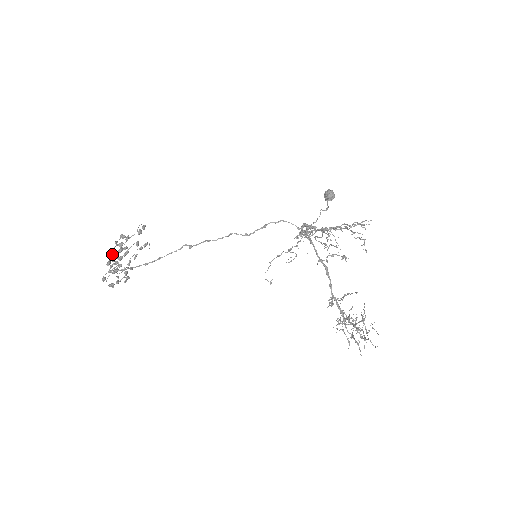
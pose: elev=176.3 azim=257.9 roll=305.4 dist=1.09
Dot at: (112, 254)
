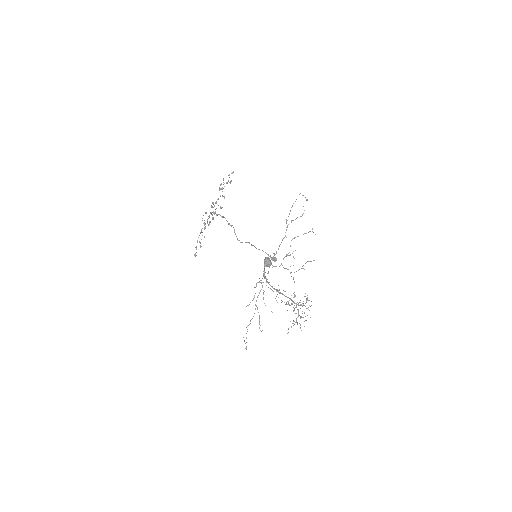
Dot at: (200, 247)
